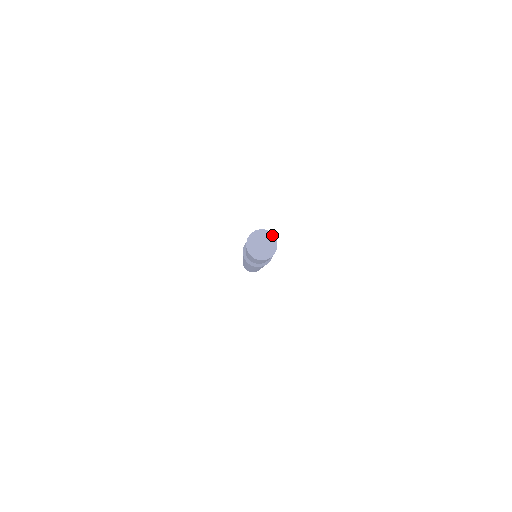
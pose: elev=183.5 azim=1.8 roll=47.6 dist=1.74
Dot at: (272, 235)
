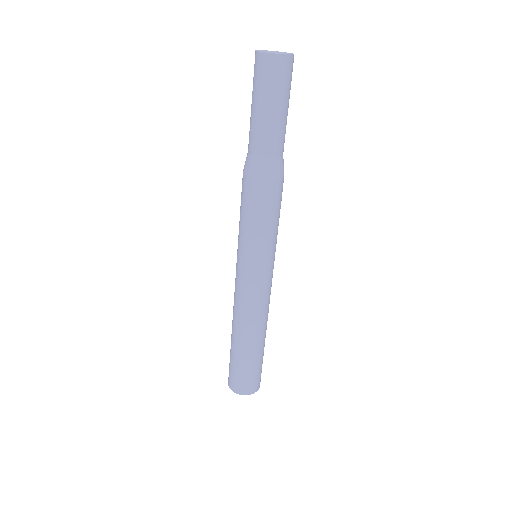
Dot at: (290, 53)
